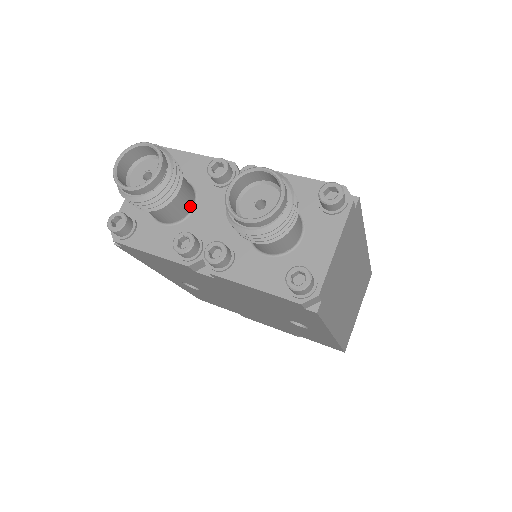
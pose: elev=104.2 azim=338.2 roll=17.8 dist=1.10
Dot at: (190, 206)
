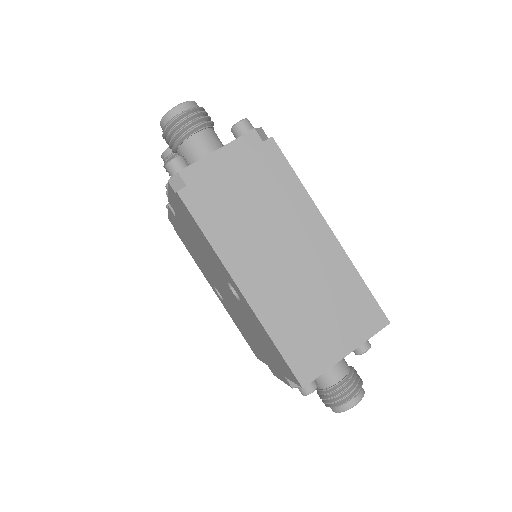
Dot at: occluded
